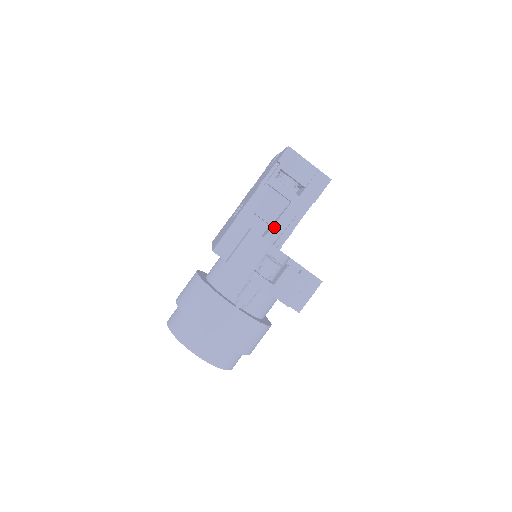
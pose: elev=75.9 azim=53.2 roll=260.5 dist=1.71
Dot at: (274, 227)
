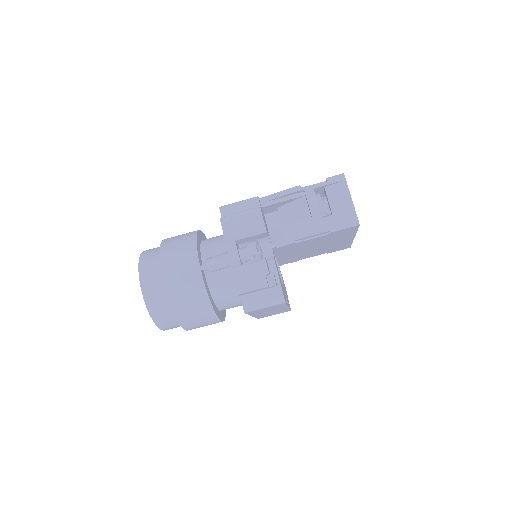
Dot at: (283, 228)
